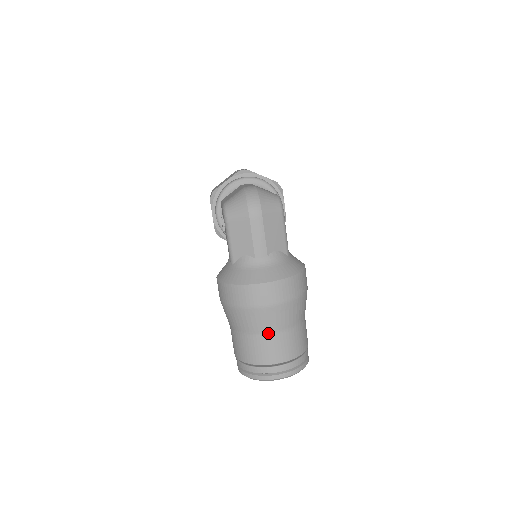
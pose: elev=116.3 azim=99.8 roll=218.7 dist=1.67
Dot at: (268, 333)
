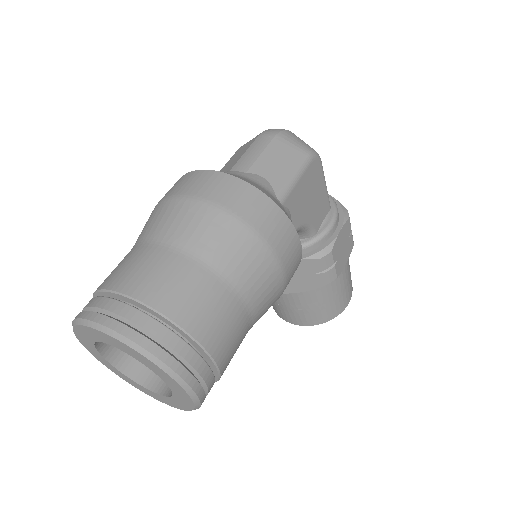
Dot at: (155, 241)
